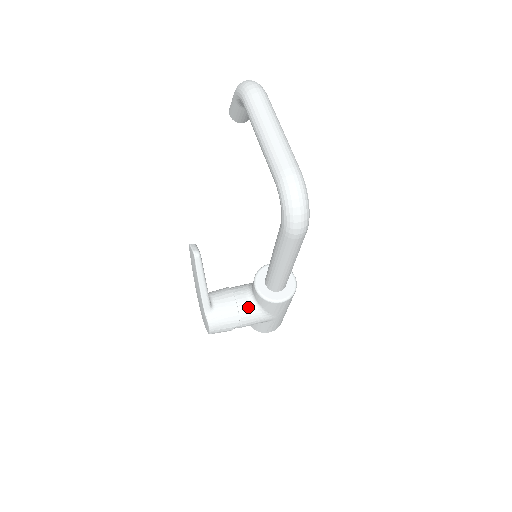
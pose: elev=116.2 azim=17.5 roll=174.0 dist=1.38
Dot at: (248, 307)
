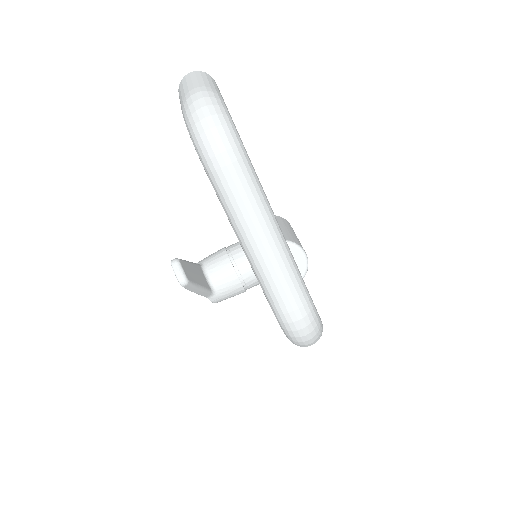
Dot at: (253, 280)
